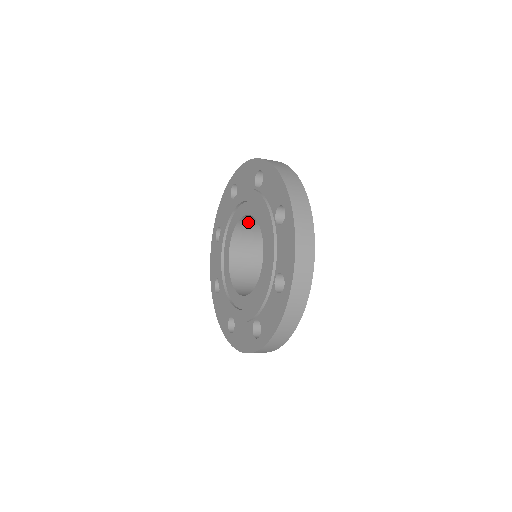
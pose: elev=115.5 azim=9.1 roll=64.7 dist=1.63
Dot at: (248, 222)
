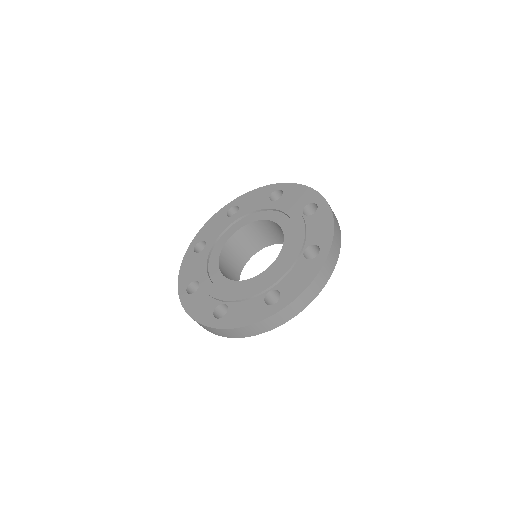
Dot at: (244, 235)
